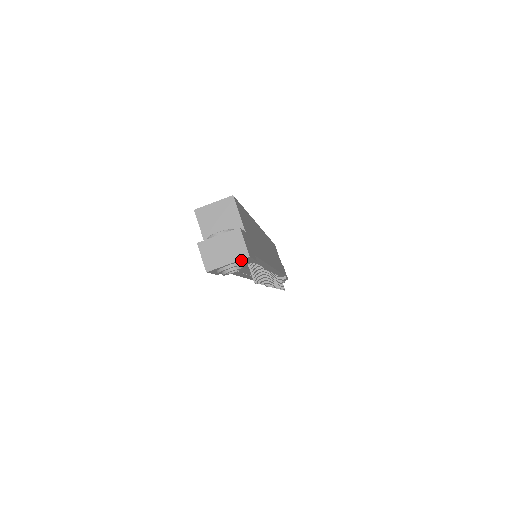
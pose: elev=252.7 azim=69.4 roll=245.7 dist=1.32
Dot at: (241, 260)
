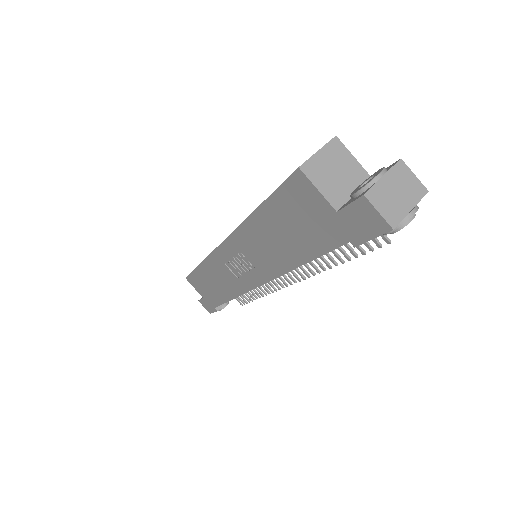
Dot at: (417, 201)
